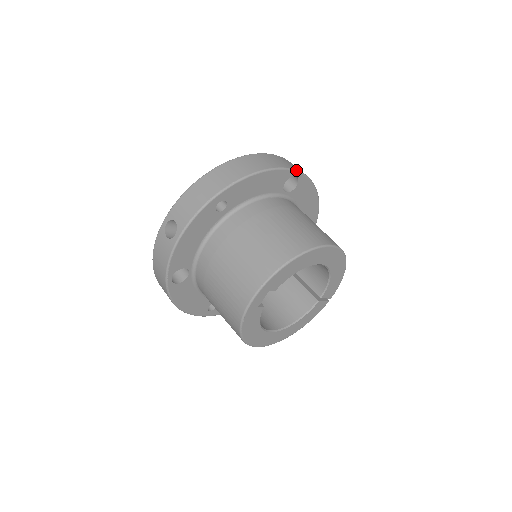
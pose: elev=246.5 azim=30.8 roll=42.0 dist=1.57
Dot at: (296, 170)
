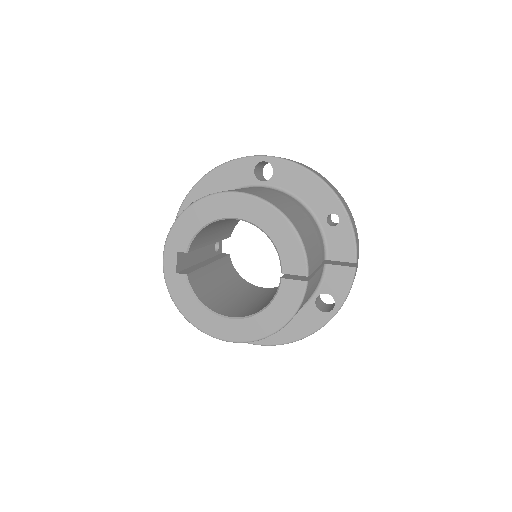
Dot at: (261, 156)
